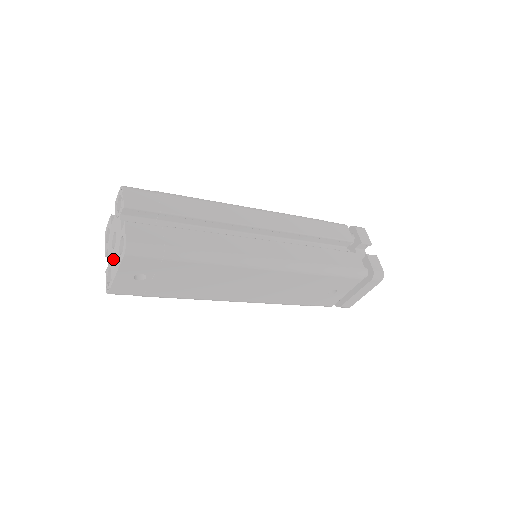
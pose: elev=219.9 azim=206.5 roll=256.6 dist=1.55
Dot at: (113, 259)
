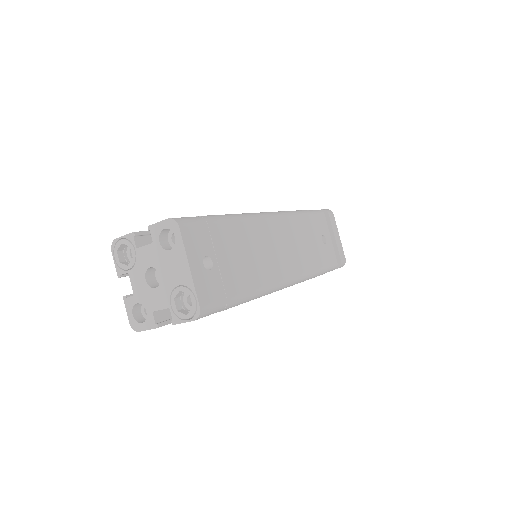
Dot at: (170, 280)
